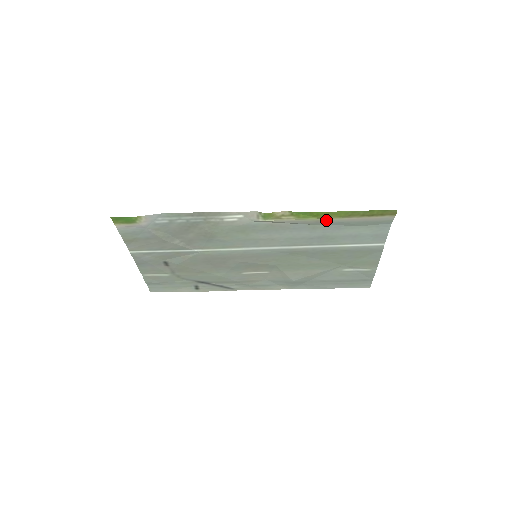
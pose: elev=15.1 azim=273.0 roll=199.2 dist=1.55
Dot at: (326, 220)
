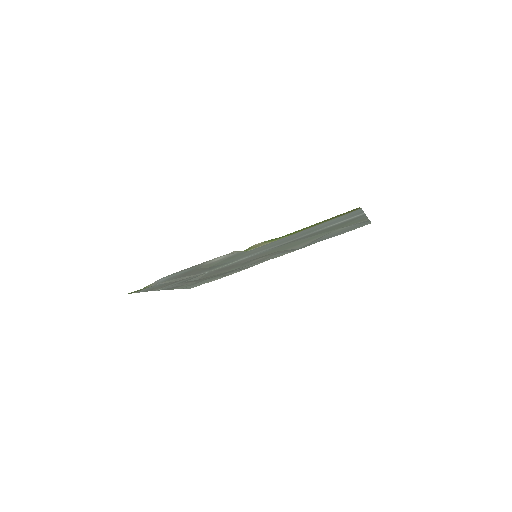
Dot at: occluded
